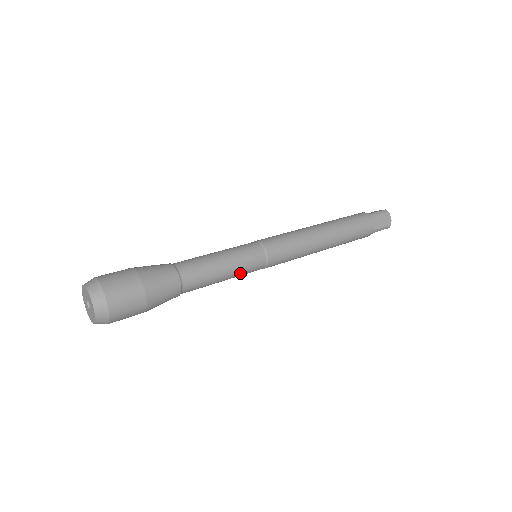
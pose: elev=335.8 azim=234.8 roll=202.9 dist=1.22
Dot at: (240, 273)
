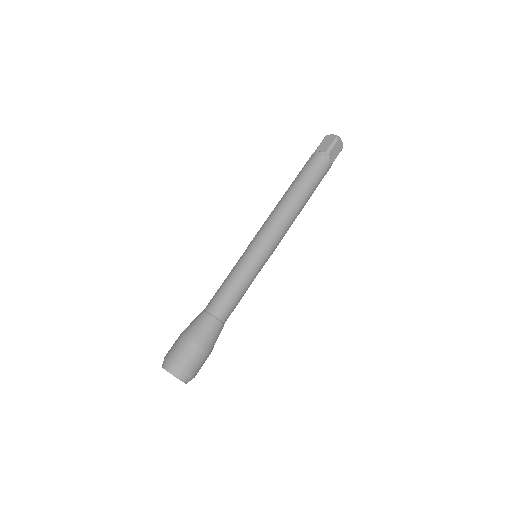
Dot at: occluded
